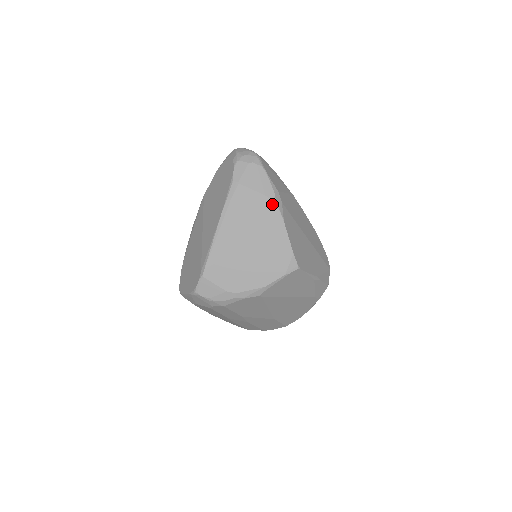
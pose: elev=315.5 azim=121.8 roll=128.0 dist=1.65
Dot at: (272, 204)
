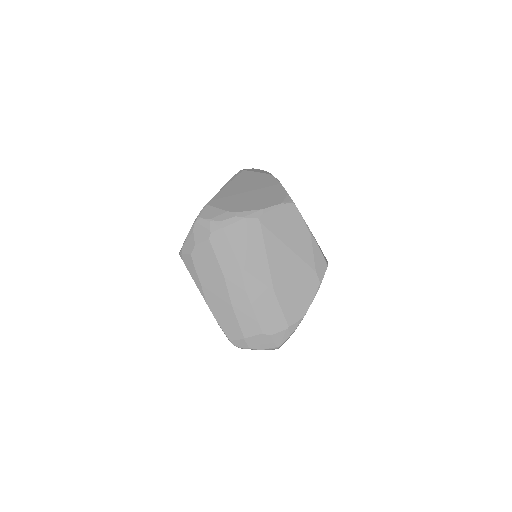
Dot at: (270, 176)
